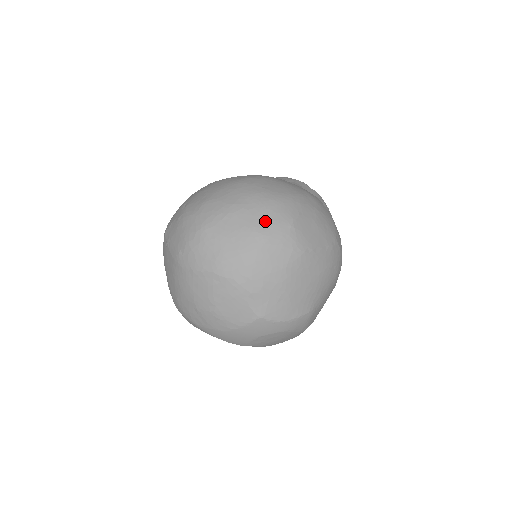
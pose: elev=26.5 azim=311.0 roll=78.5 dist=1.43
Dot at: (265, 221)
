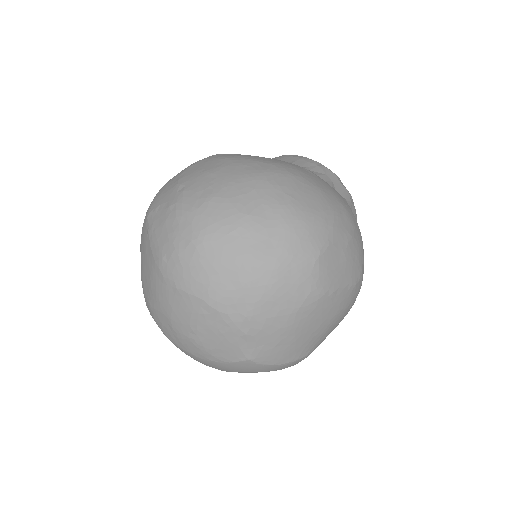
Dot at: (285, 250)
